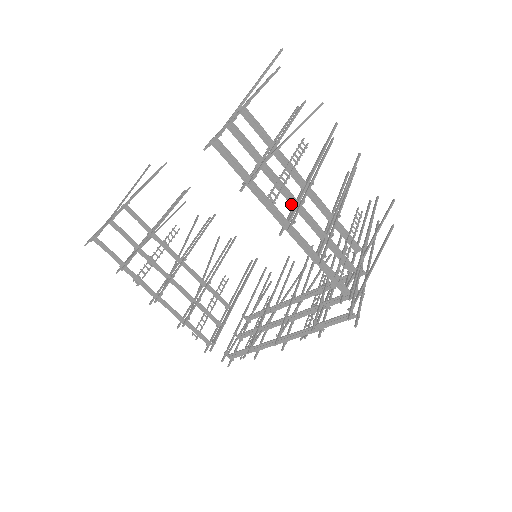
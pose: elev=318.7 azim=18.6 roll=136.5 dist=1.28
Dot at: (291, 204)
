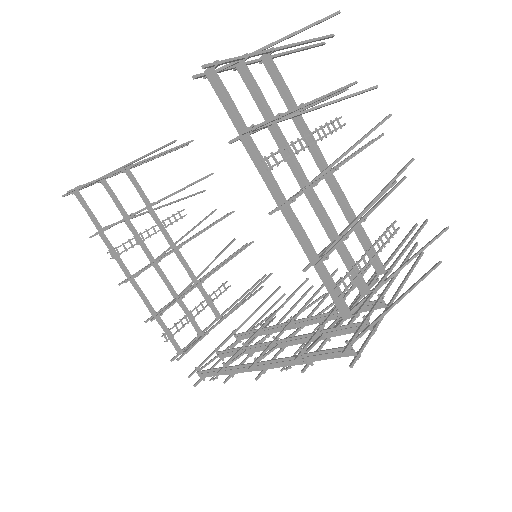
Dot at: (300, 184)
